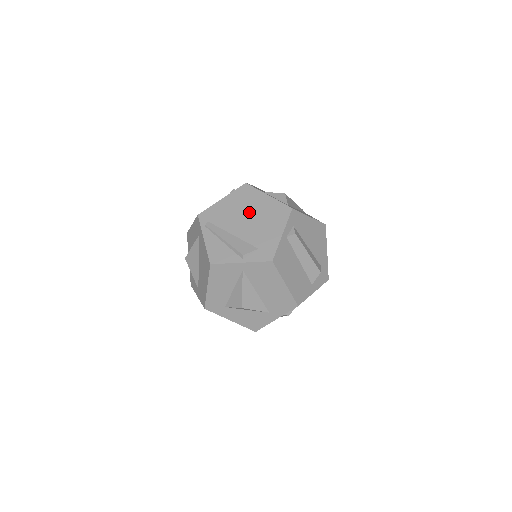
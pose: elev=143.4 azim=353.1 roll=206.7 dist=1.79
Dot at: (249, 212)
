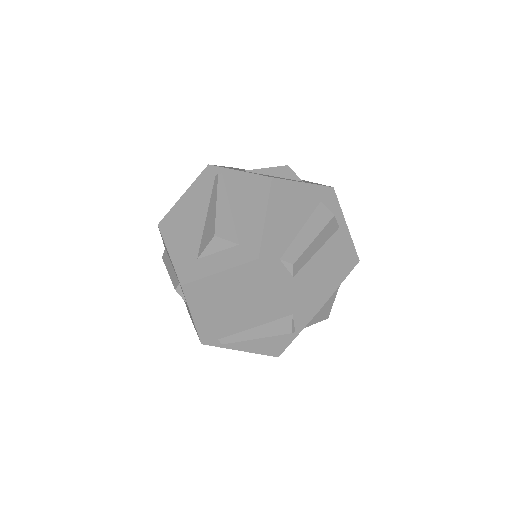
Dot at: (232, 302)
